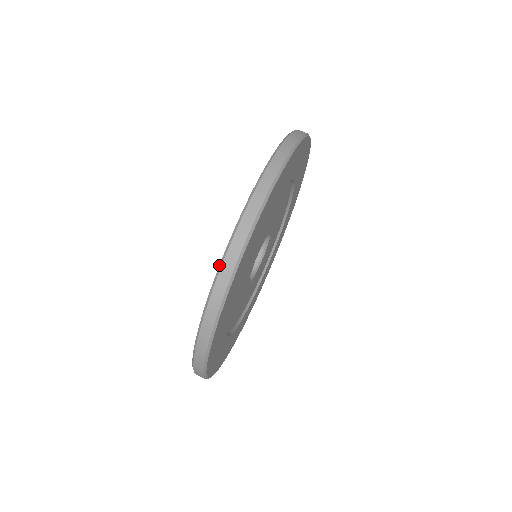
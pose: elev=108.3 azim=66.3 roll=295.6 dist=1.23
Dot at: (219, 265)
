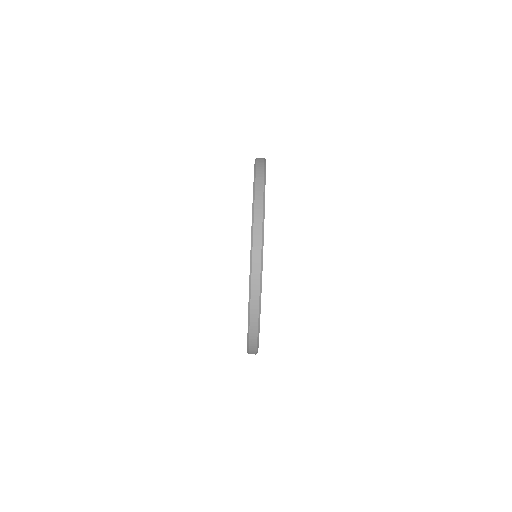
Dot at: (247, 352)
